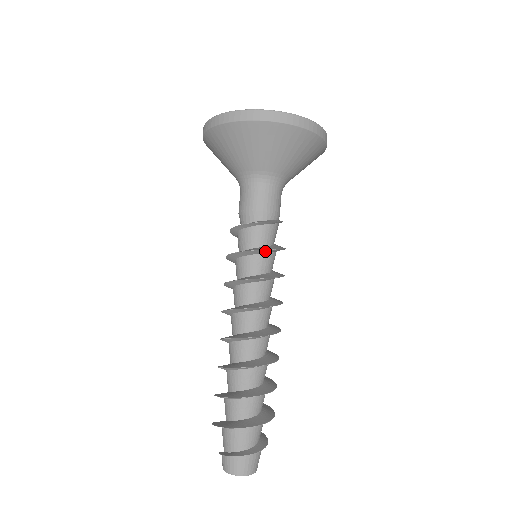
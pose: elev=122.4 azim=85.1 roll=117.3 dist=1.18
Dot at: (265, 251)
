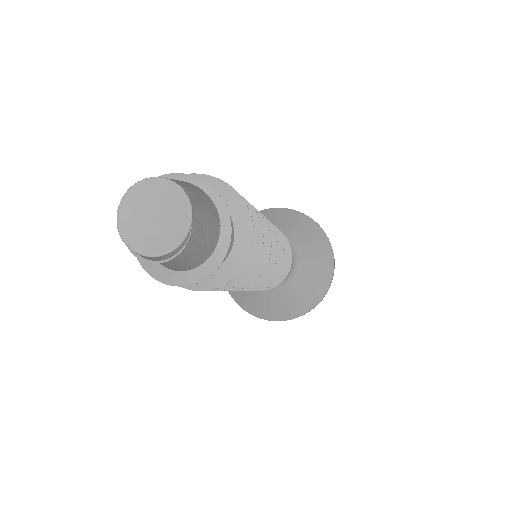
Dot at: occluded
